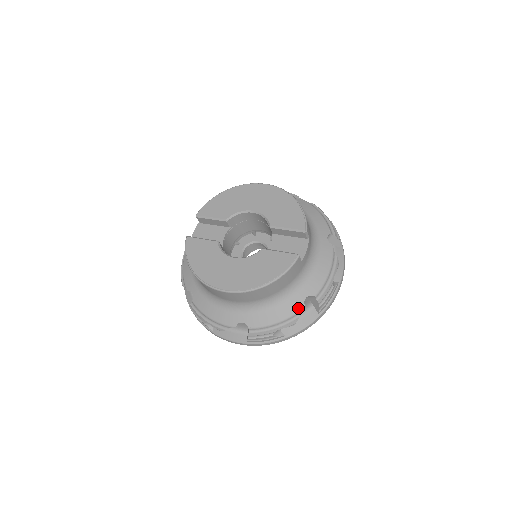
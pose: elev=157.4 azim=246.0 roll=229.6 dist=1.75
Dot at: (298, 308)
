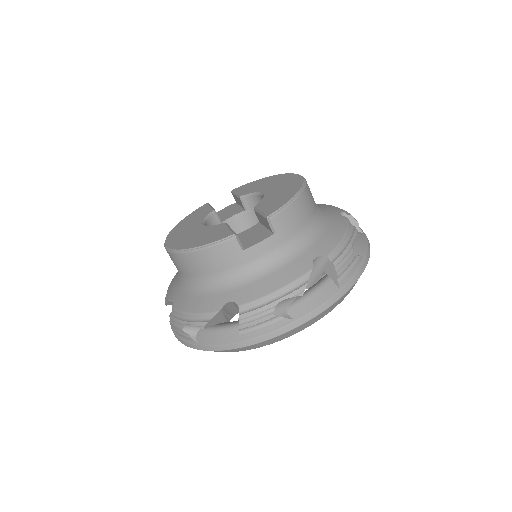
Dot at: (214, 308)
